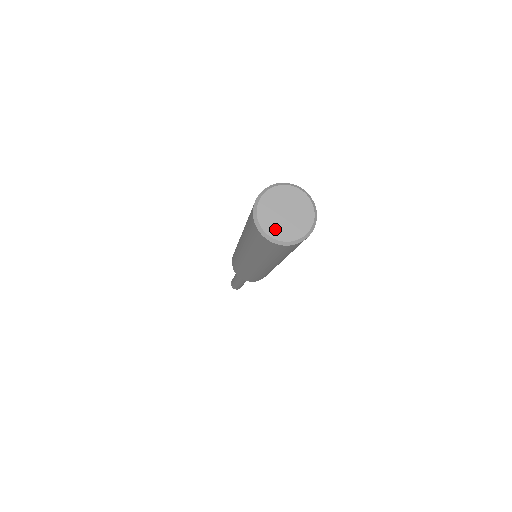
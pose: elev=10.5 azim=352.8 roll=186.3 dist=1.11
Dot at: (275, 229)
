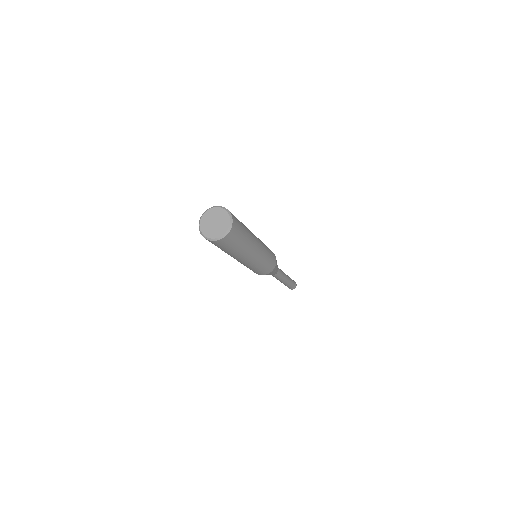
Dot at: (212, 234)
